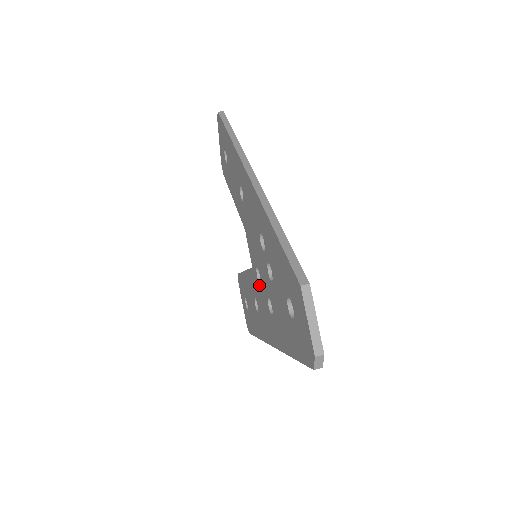
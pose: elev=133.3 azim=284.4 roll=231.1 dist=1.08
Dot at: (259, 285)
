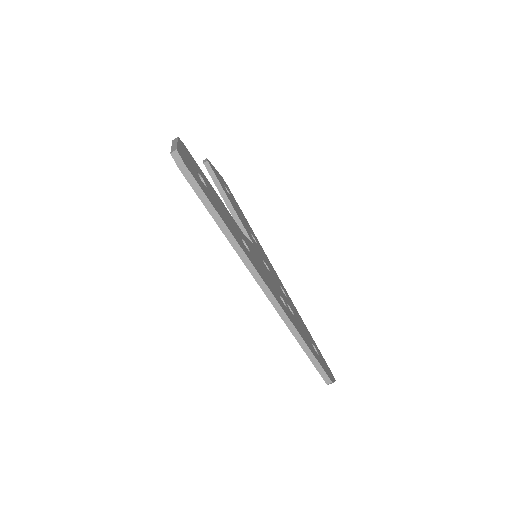
Dot at: occluded
